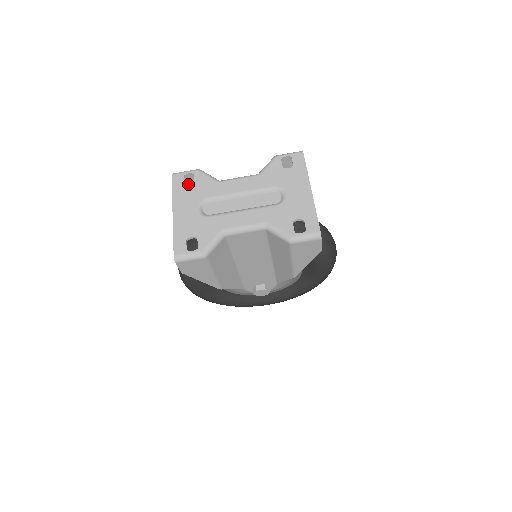
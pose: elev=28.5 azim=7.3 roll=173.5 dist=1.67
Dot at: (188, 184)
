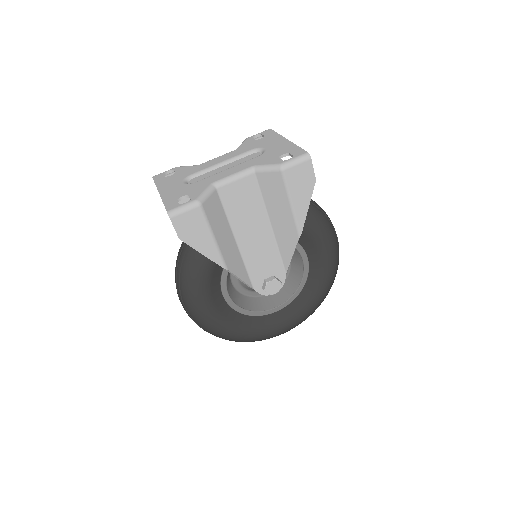
Dot at: occluded
